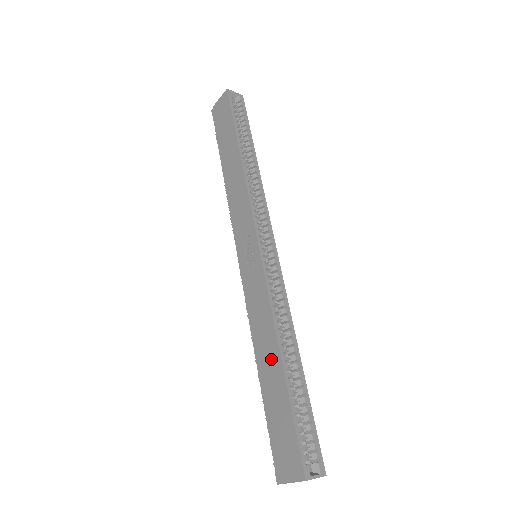
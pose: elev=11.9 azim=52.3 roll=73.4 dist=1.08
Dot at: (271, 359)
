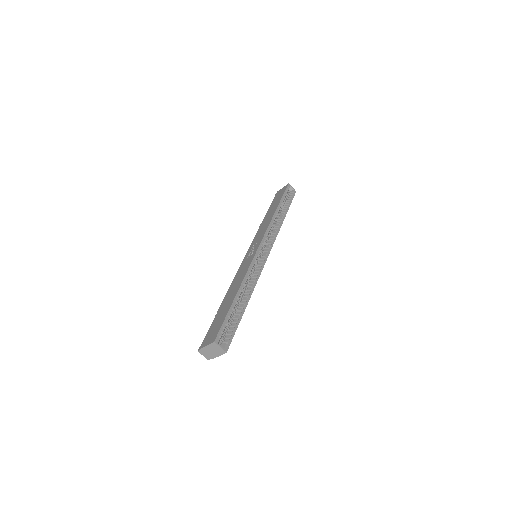
Dot at: (232, 293)
